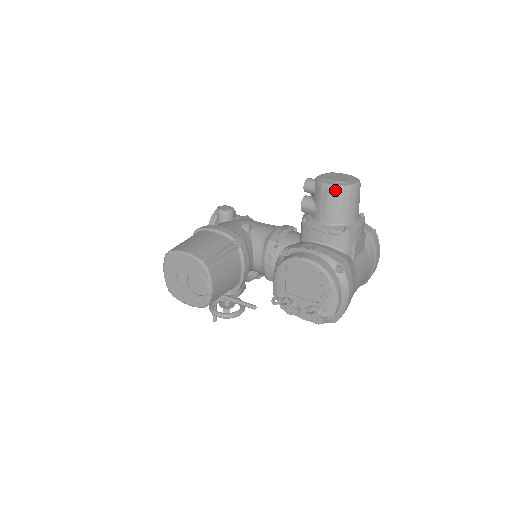
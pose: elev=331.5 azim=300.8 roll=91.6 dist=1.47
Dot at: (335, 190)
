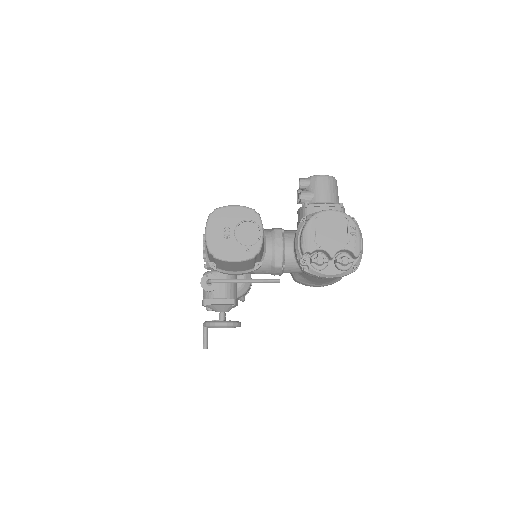
Dot at: (327, 177)
